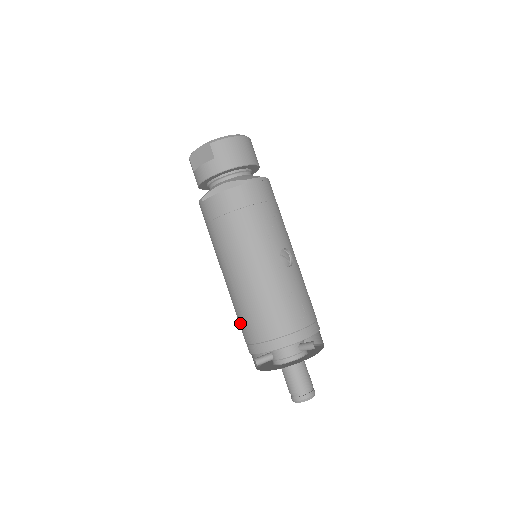
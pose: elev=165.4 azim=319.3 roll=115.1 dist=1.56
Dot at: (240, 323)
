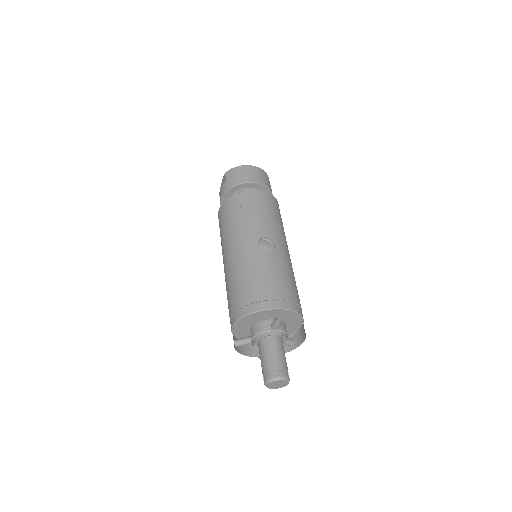
Dot at: occluded
